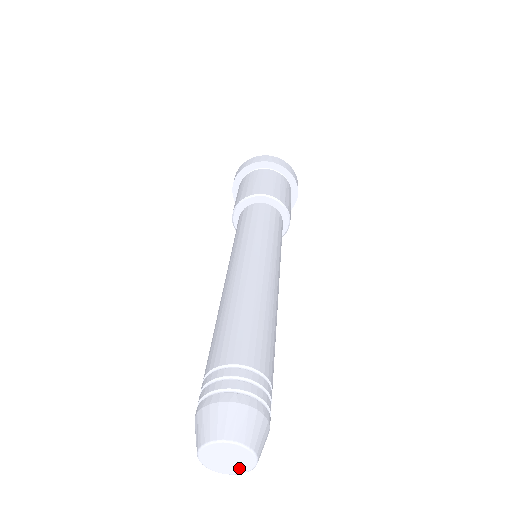
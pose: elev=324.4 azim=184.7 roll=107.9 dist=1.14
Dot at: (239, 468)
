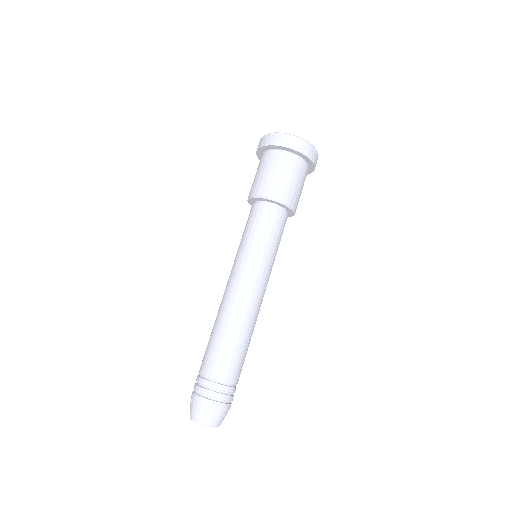
Dot at: occluded
